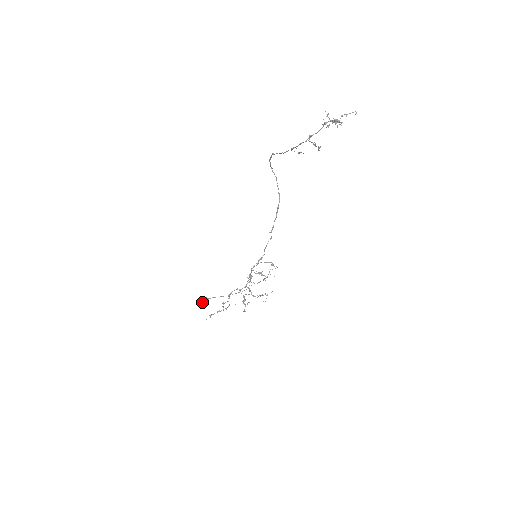
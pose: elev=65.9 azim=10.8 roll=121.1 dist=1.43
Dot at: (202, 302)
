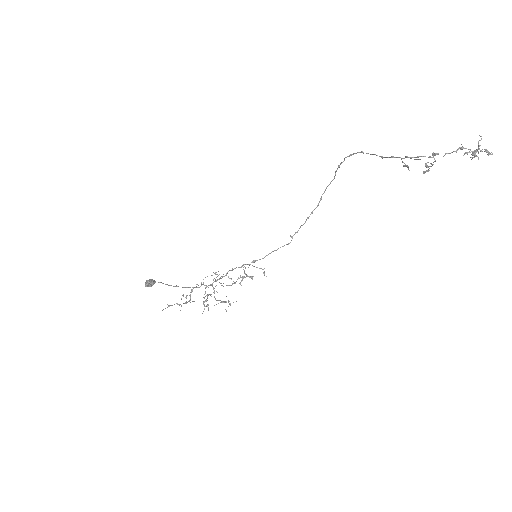
Dot at: (148, 283)
